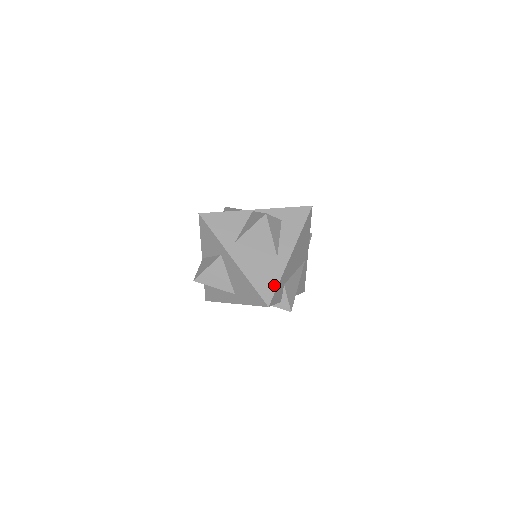
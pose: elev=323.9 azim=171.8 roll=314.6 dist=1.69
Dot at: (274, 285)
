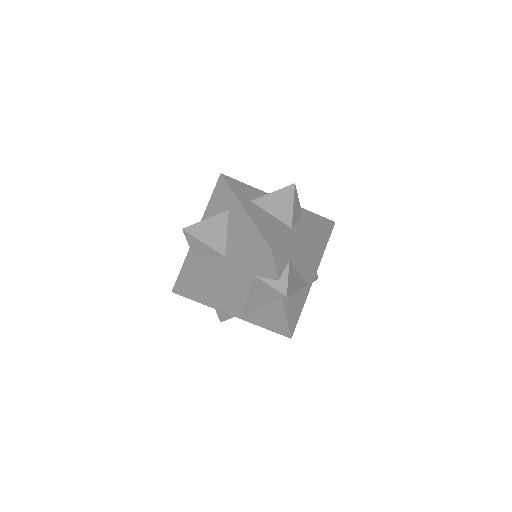
Dot at: (283, 240)
